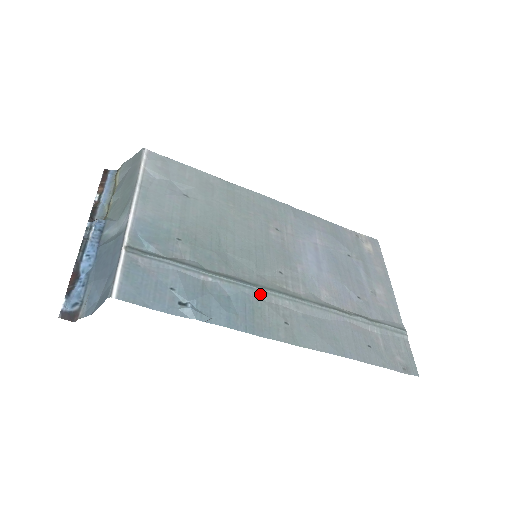
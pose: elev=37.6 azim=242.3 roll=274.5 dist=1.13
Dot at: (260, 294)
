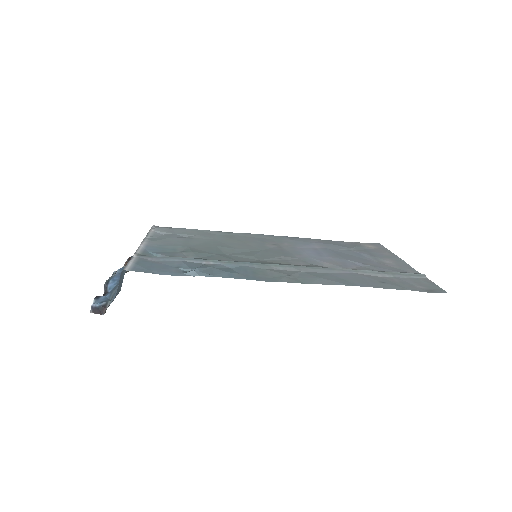
Dot at: (260, 266)
